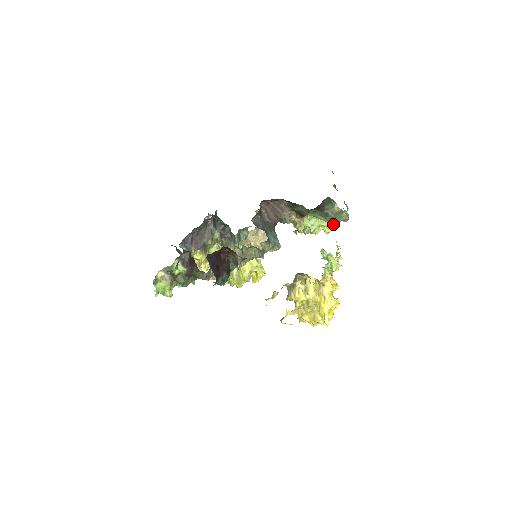
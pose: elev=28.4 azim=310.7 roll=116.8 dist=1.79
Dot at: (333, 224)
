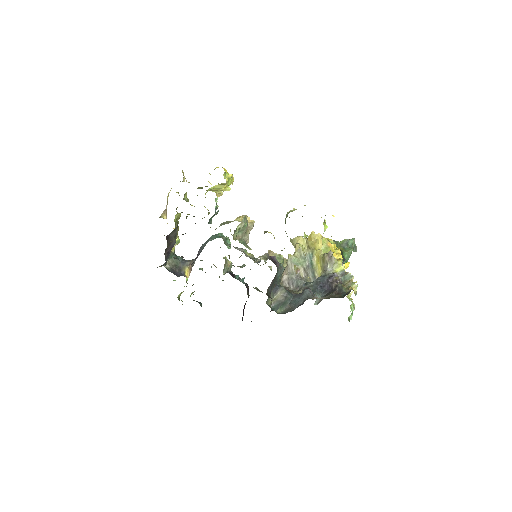
Dot at: occluded
